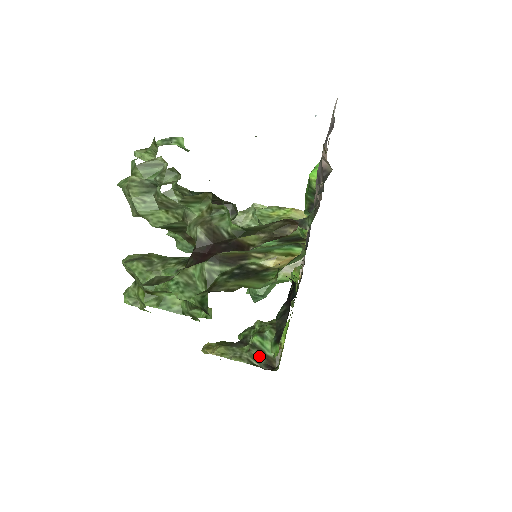
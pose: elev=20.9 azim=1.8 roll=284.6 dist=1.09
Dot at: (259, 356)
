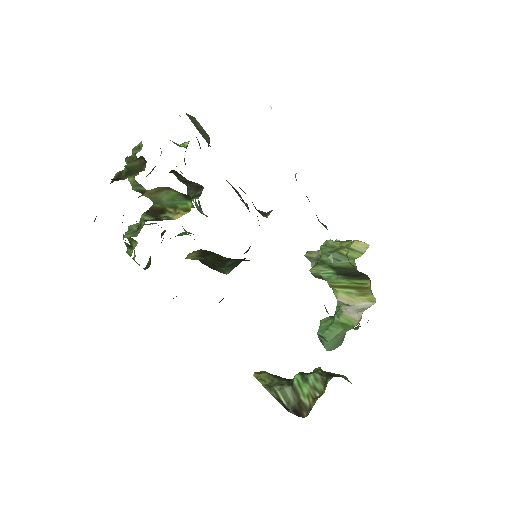
Dot at: (291, 396)
